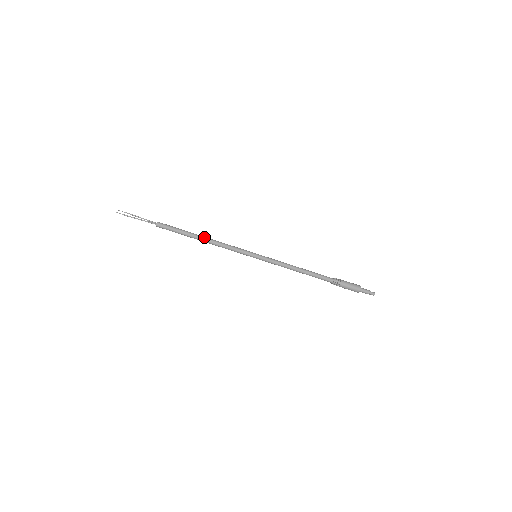
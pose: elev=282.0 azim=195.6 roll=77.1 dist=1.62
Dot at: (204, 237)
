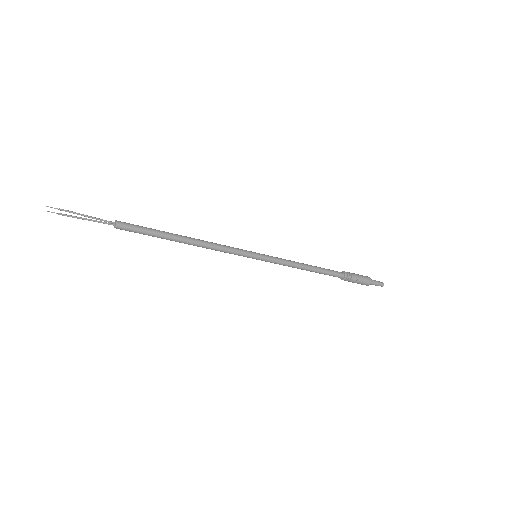
Dot at: (188, 238)
